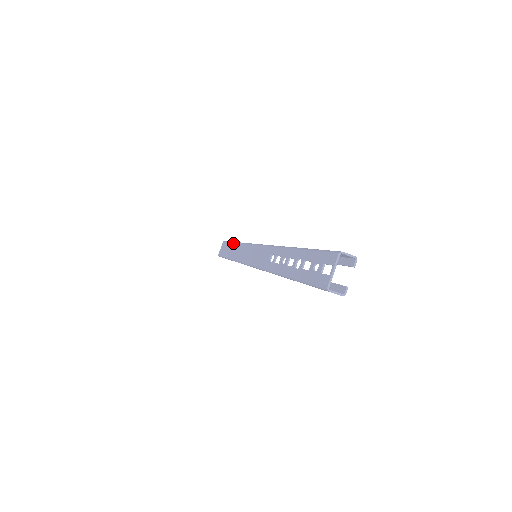
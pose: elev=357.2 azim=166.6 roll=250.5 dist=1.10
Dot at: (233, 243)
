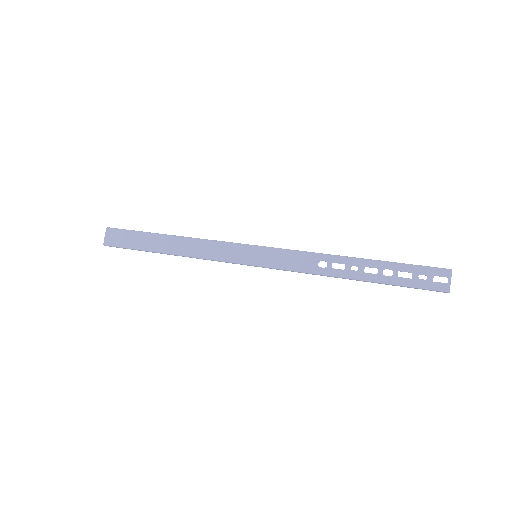
Dot at: (166, 236)
